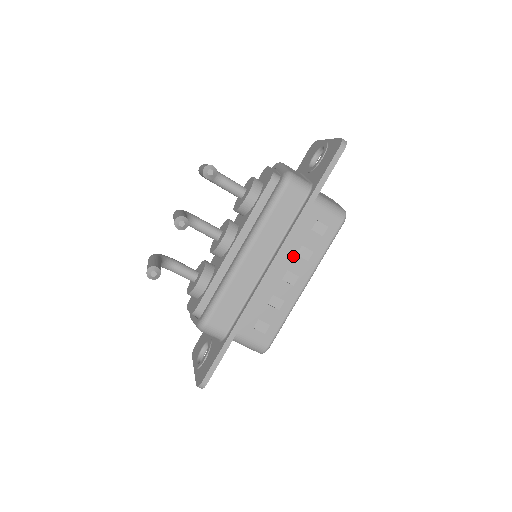
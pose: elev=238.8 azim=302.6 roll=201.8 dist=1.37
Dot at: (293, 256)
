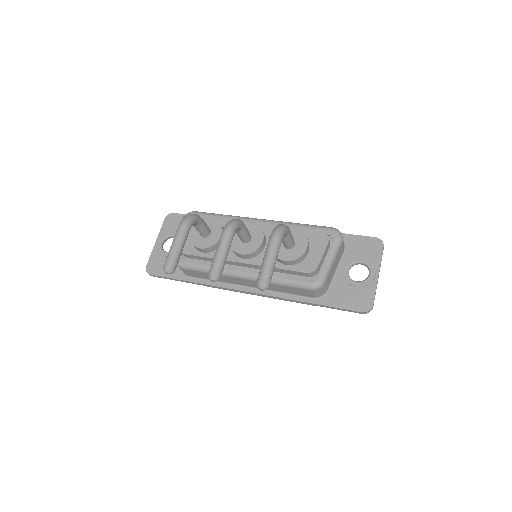
Dot at: occluded
